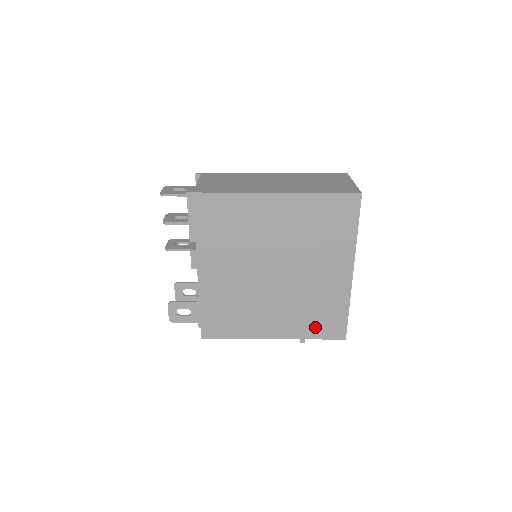
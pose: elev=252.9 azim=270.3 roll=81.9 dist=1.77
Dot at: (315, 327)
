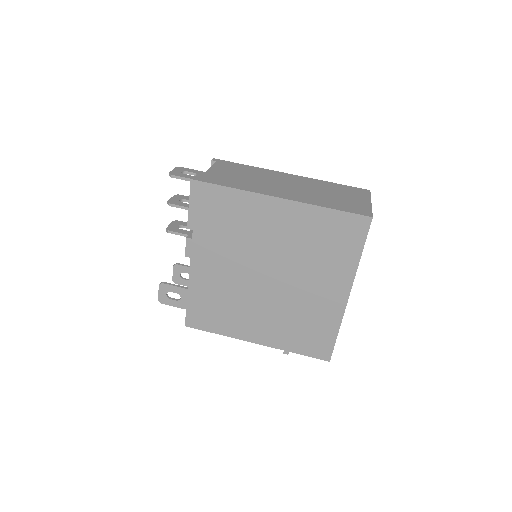
Dot at: (300, 342)
